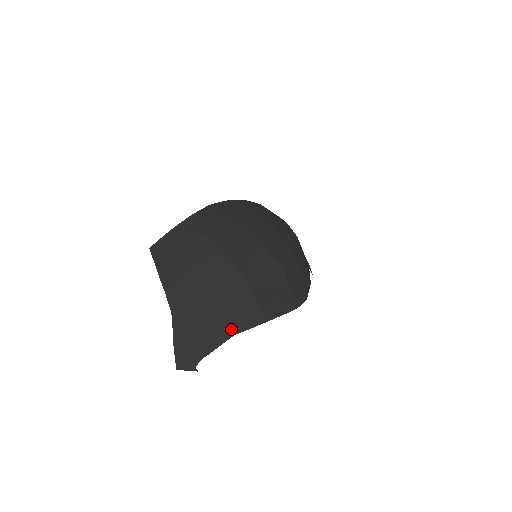
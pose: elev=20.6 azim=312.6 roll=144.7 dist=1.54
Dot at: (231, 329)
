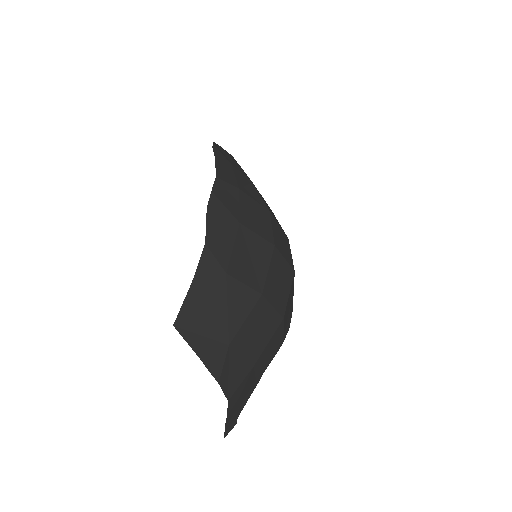
Dot at: (264, 368)
